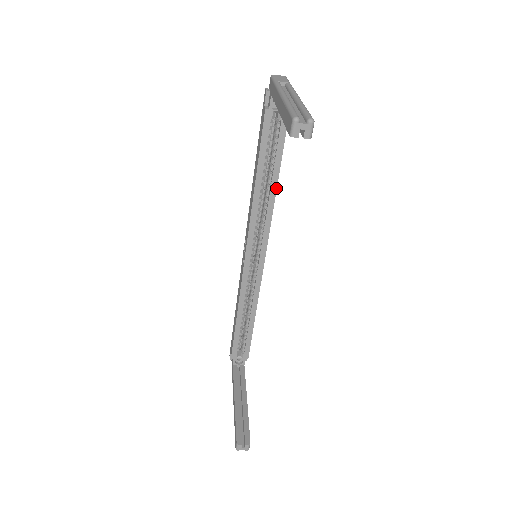
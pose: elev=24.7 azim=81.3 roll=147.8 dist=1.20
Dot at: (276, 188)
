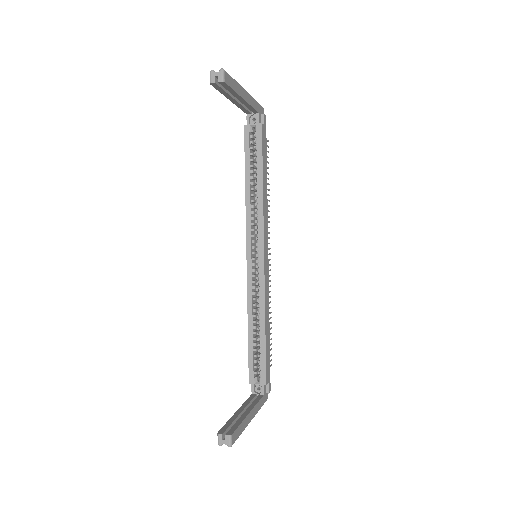
Dot at: (262, 187)
